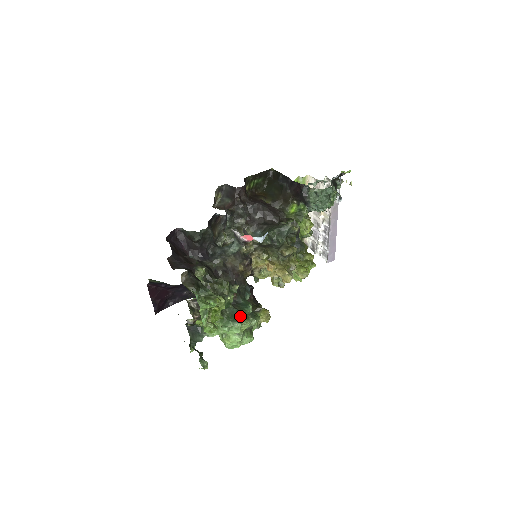
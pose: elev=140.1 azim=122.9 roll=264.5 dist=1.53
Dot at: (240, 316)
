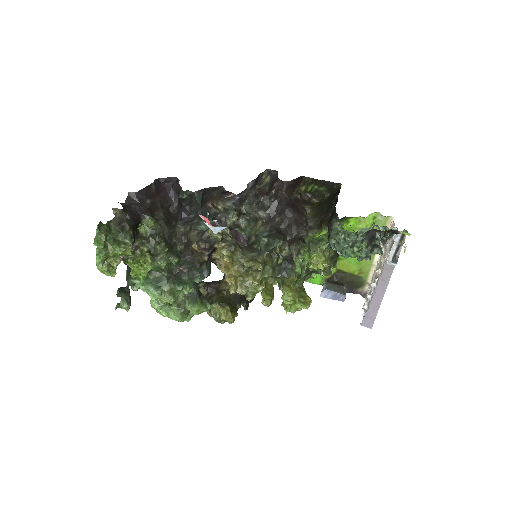
Dot at: (165, 287)
